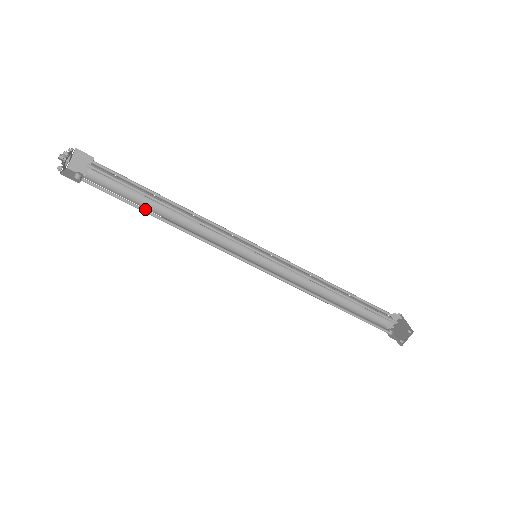
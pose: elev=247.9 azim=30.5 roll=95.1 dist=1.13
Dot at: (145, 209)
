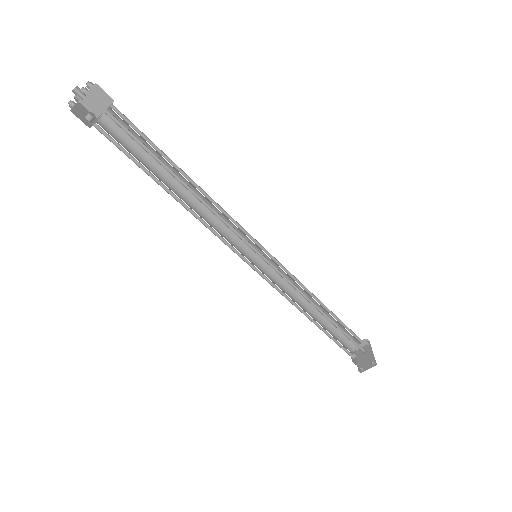
Dot at: (156, 178)
